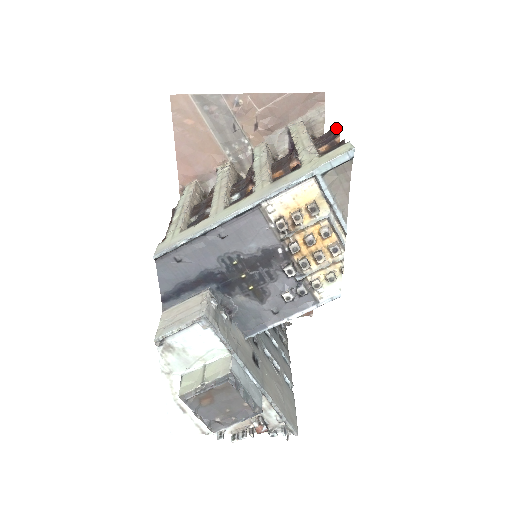
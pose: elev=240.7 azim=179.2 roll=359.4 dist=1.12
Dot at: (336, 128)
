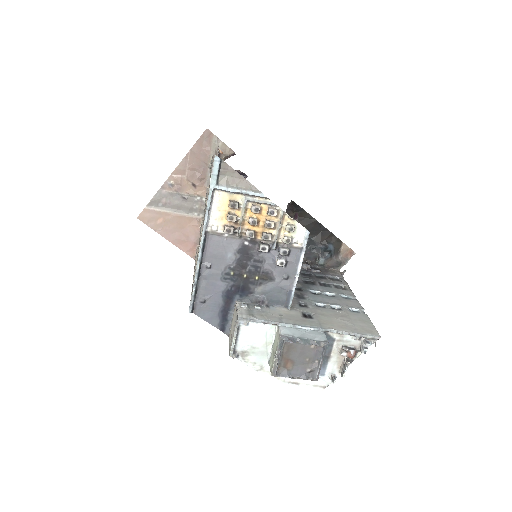
Dot at: occluded
